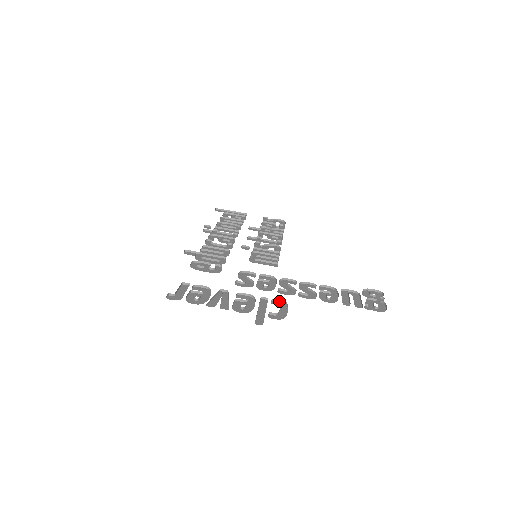
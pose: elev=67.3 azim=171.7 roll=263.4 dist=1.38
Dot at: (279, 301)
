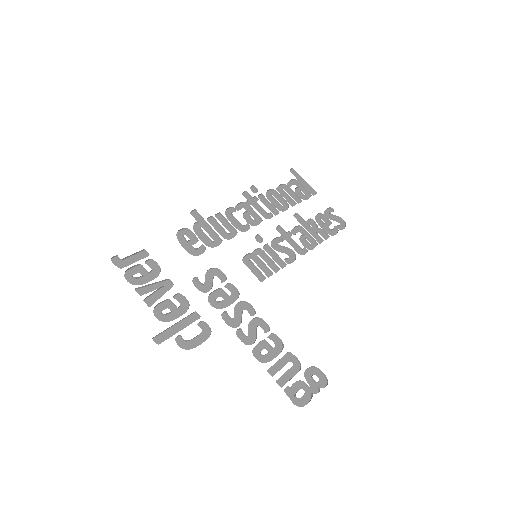
Dot at: (208, 326)
